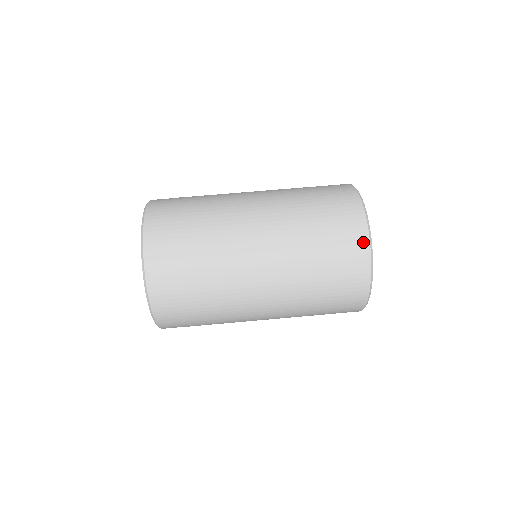
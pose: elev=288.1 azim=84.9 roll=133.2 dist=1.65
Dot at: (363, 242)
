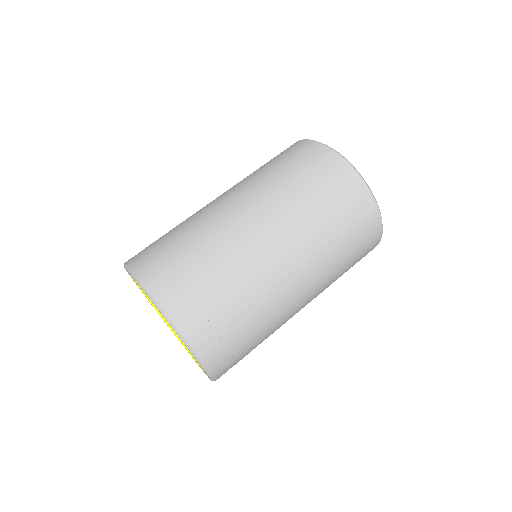
Dot at: (377, 223)
